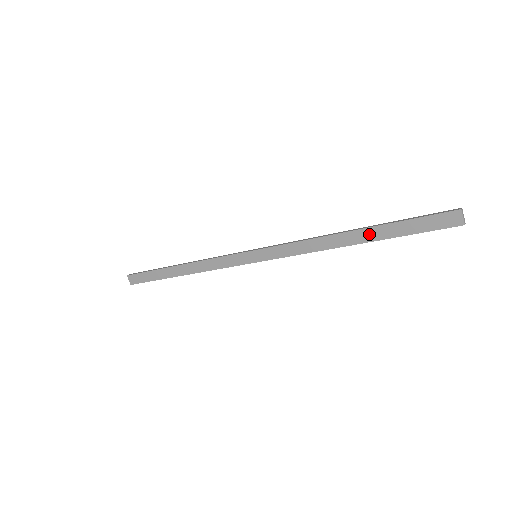
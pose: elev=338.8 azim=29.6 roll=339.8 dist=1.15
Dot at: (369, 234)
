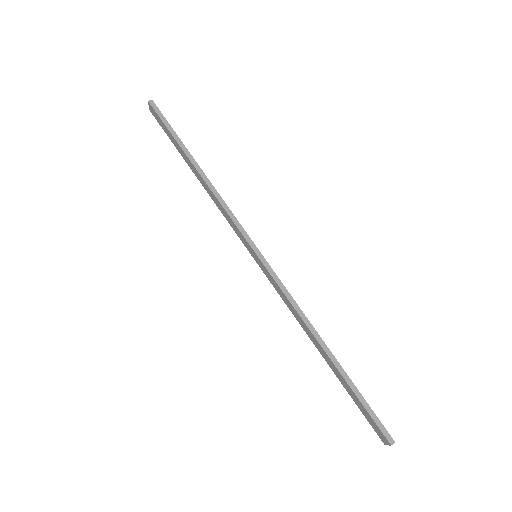
Dot at: (333, 367)
